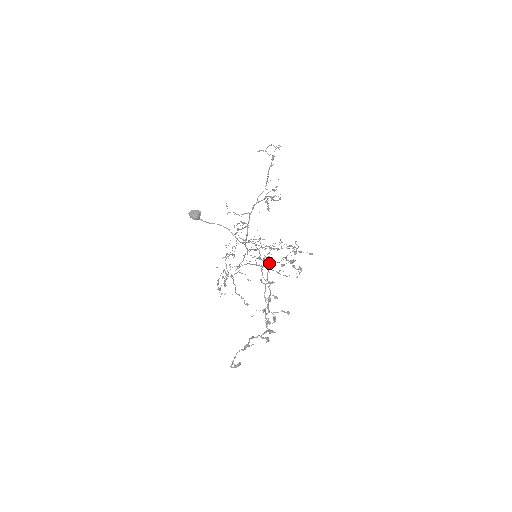
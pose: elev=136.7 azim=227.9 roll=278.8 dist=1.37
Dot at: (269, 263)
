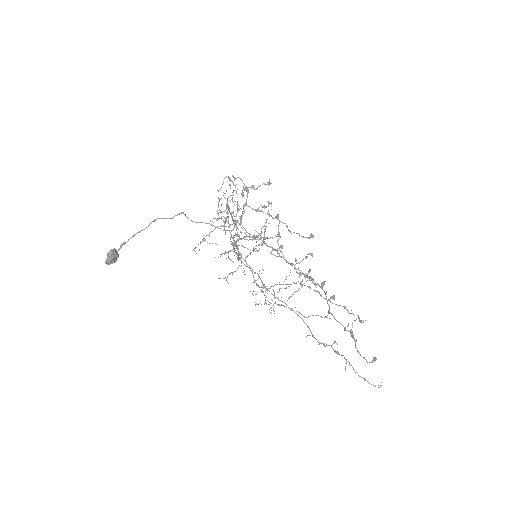
Dot at: occluded
